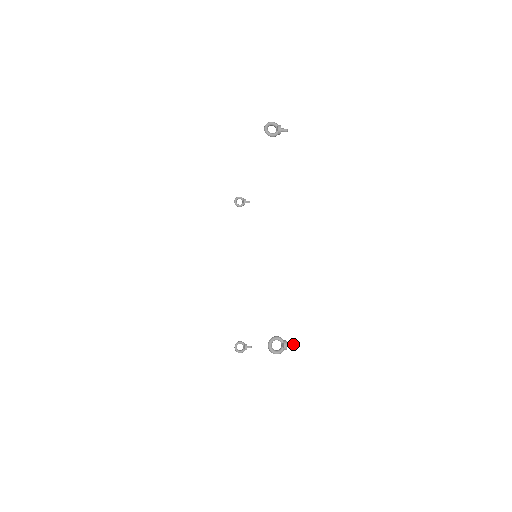
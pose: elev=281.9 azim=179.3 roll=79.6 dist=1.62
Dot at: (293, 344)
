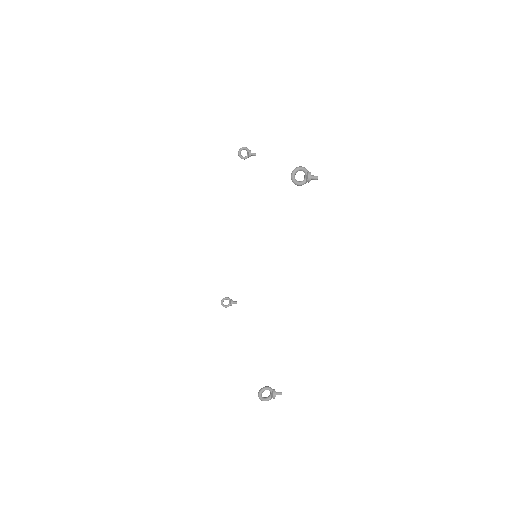
Dot at: (281, 394)
